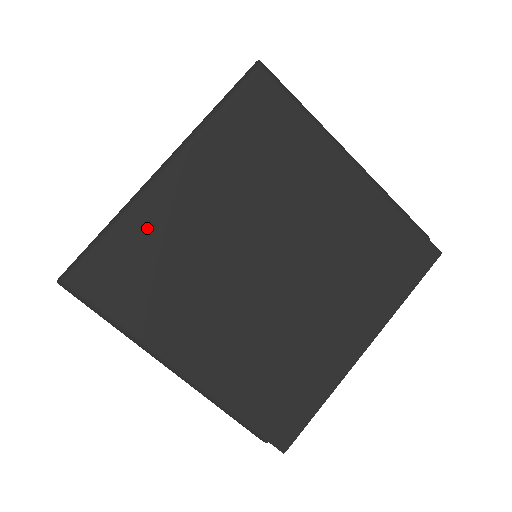
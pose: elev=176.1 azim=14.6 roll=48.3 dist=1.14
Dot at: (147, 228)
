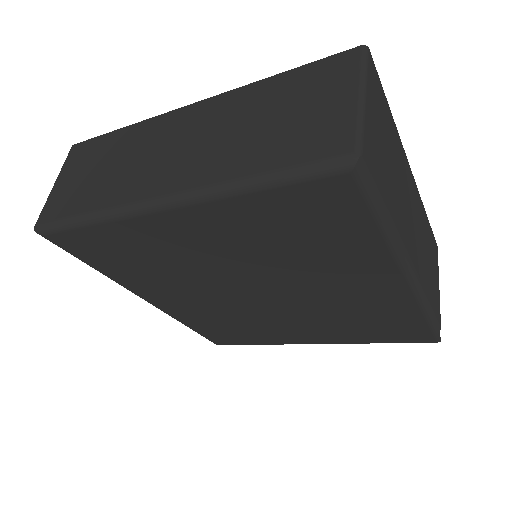
Dot at: (130, 236)
